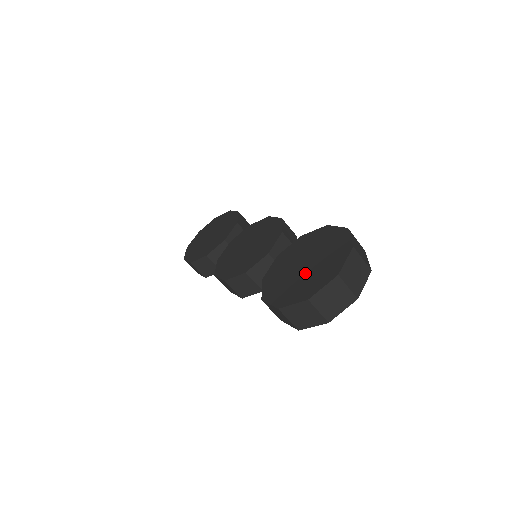
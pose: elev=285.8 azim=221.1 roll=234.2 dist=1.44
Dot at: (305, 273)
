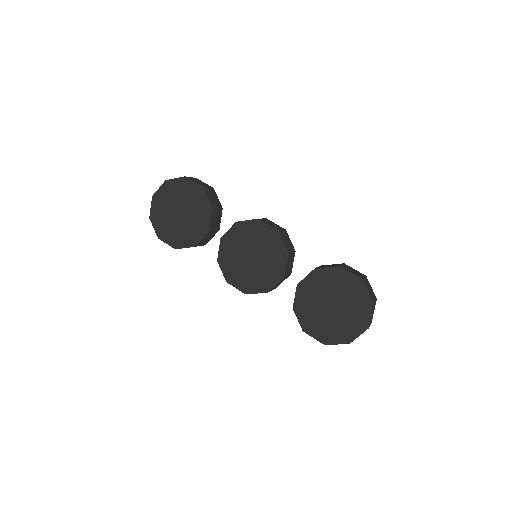
Dot at: (337, 317)
